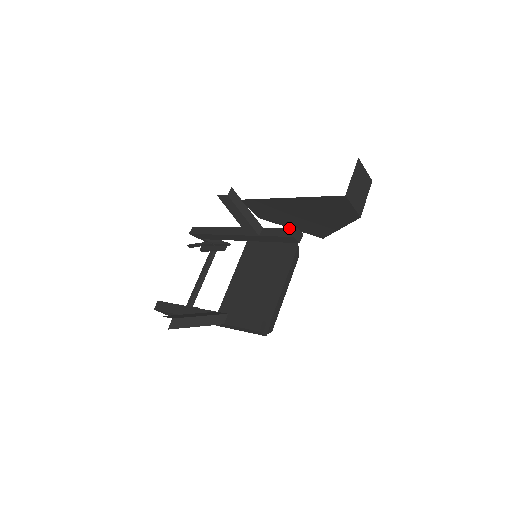
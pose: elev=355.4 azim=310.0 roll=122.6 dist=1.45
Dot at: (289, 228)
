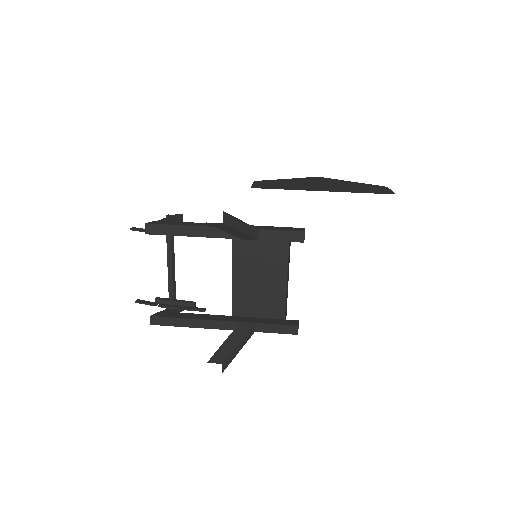
Dot at: (294, 232)
